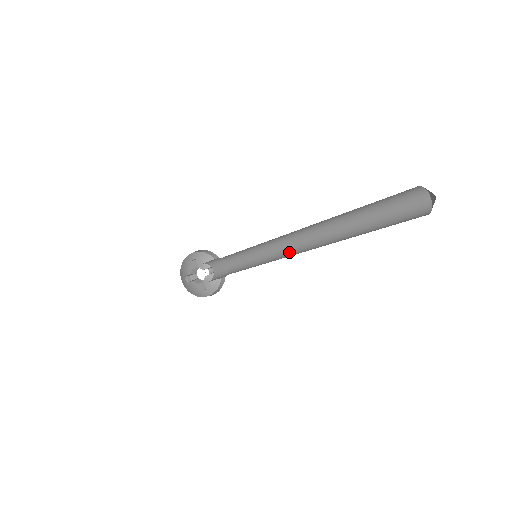
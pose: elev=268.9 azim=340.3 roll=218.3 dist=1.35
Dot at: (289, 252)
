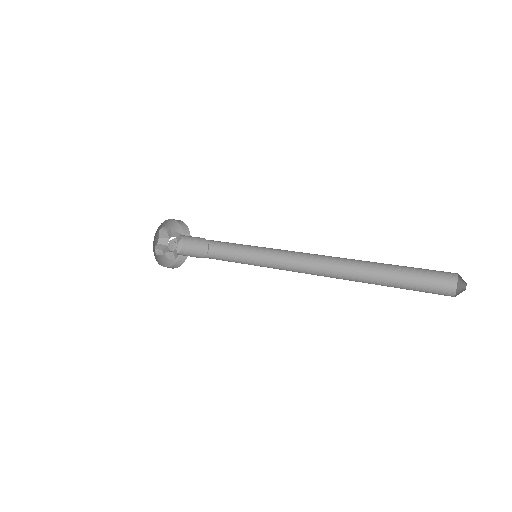
Dot at: occluded
